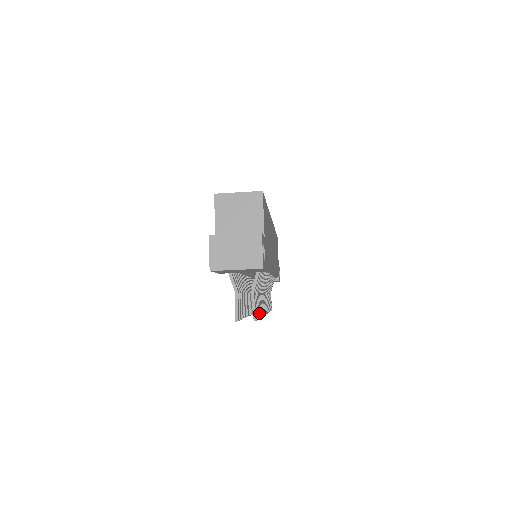
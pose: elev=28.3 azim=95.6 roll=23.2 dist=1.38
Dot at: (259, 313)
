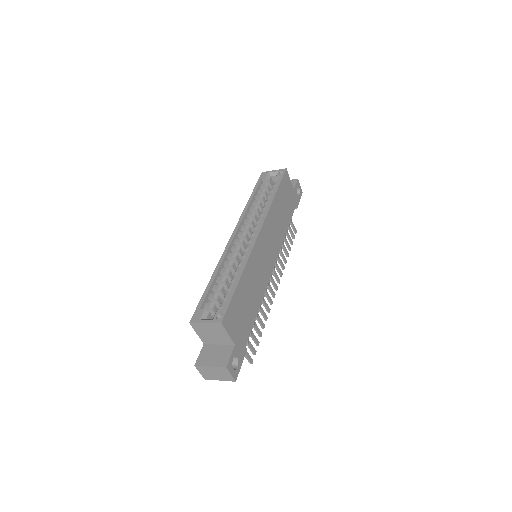
Dot at: (259, 336)
